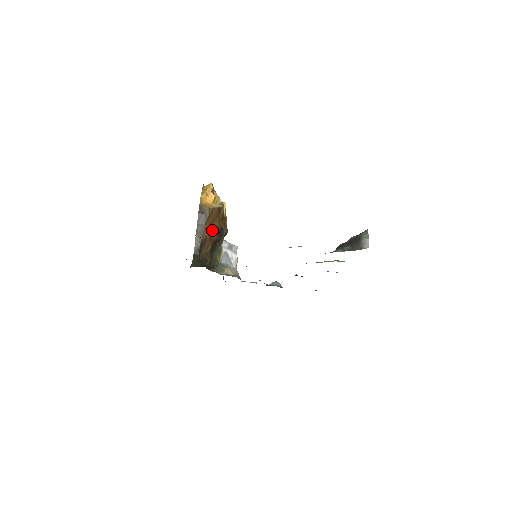
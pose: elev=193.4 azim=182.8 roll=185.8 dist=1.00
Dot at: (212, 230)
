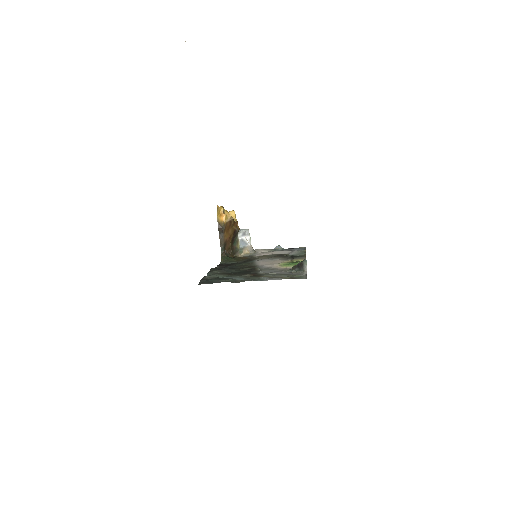
Dot at: (229, 234)
